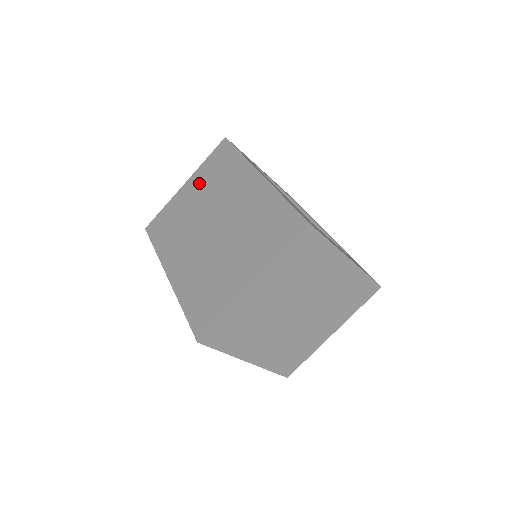
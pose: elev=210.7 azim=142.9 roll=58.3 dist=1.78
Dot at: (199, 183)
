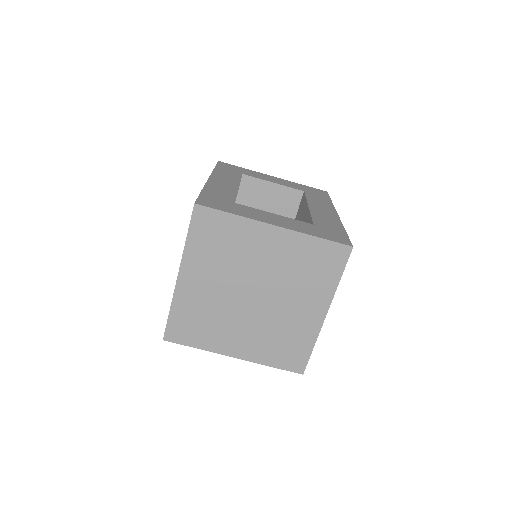
Dot at: occluded
